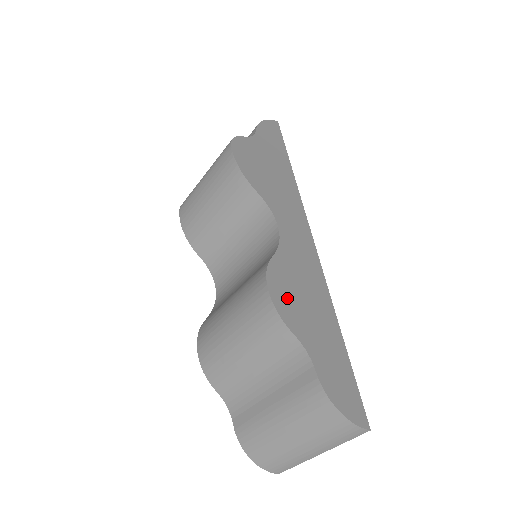
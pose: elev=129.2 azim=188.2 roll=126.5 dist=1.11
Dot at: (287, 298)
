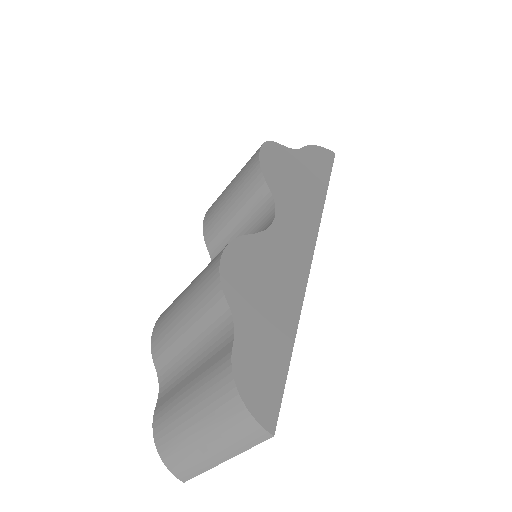
Dot at: (242, 271)
